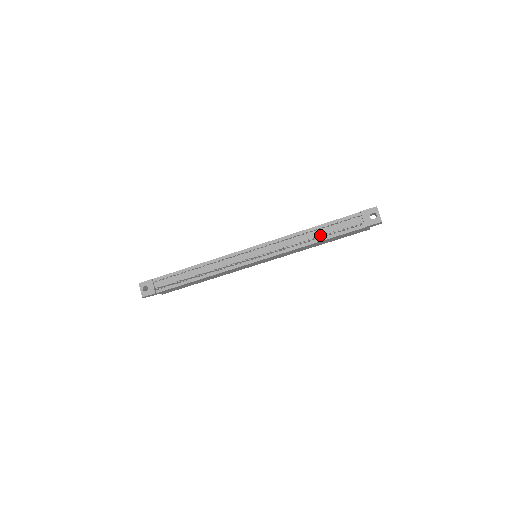
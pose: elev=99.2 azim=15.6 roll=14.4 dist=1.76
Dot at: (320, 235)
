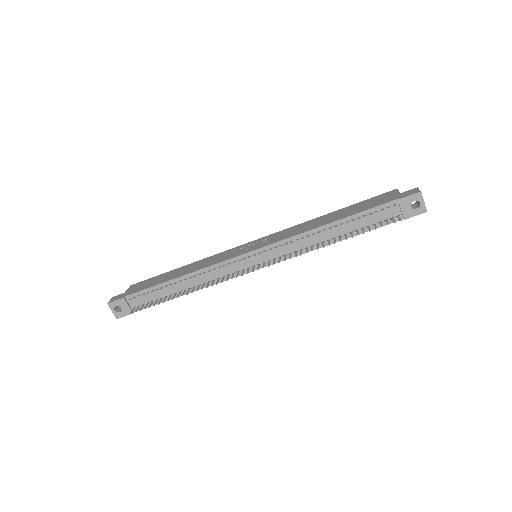
Dot at: (343, 232)
